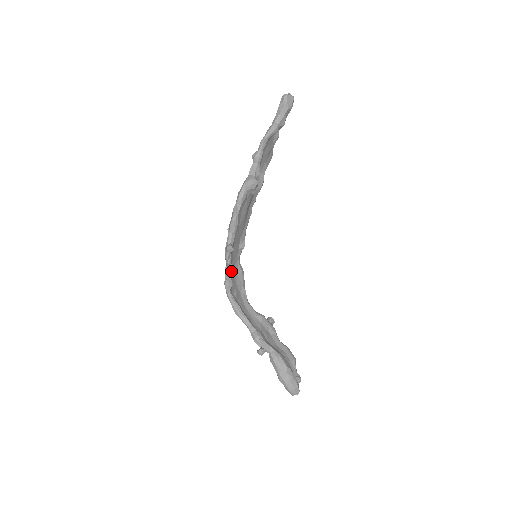
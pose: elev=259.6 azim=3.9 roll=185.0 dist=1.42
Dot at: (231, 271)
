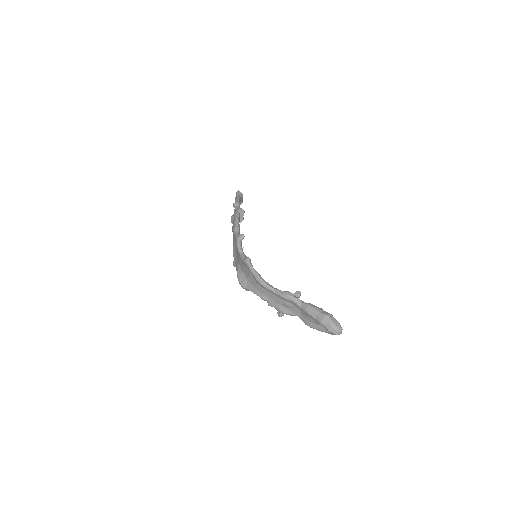
Dot at: (245, 255)
